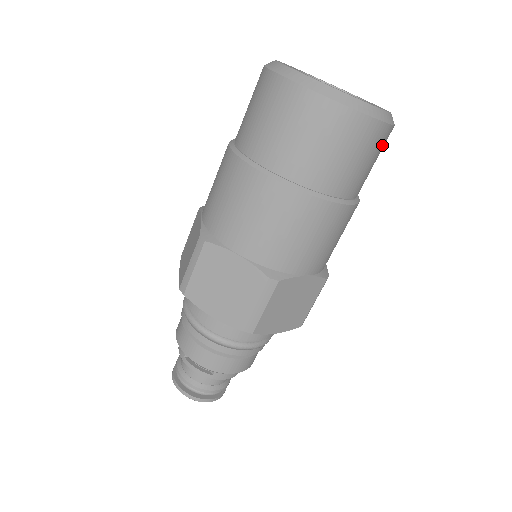
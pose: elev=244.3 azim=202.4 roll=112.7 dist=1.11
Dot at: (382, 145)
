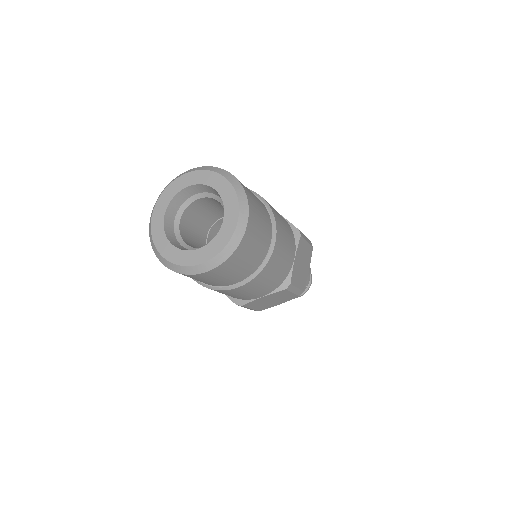
Dot at: (235, 262)
